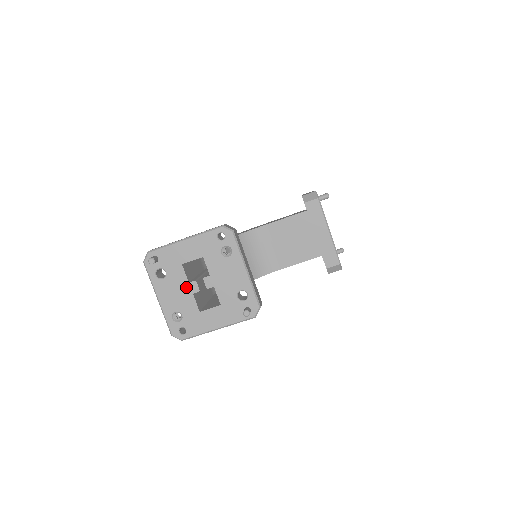
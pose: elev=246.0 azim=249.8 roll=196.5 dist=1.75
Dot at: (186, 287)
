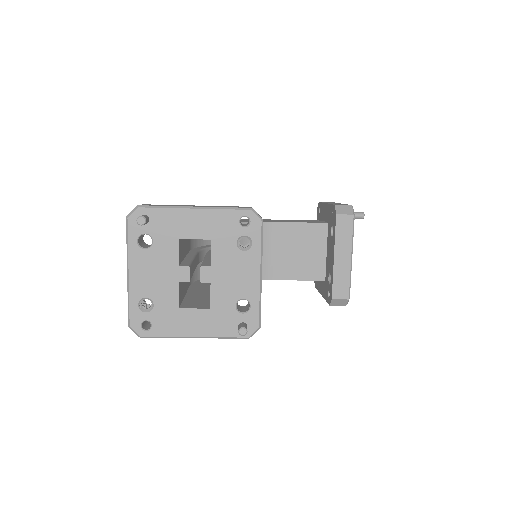
Dot at: (173, 270)
